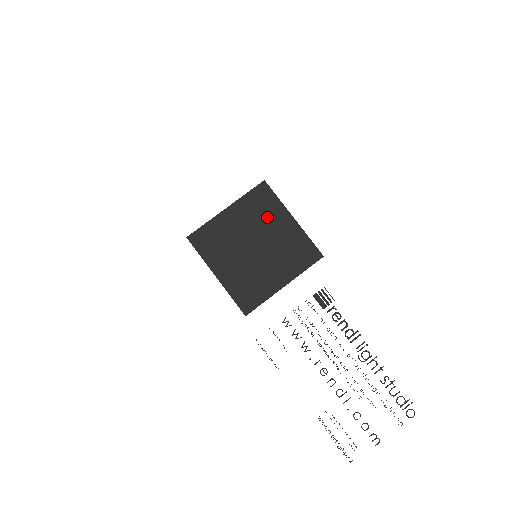
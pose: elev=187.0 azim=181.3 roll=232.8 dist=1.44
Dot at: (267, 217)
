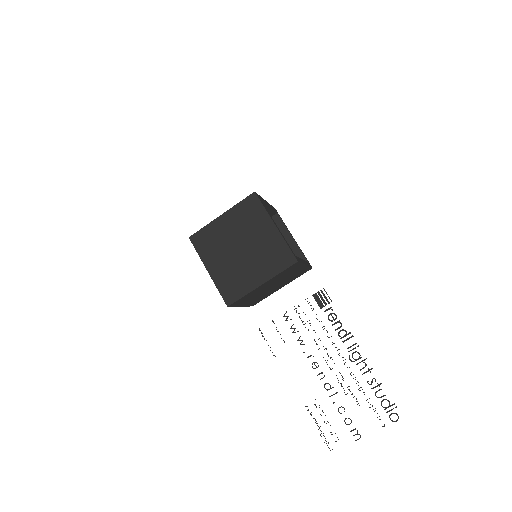
Dot at: (253, 224)
